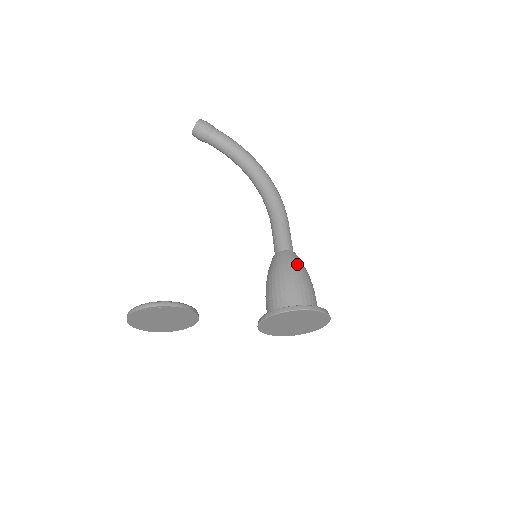
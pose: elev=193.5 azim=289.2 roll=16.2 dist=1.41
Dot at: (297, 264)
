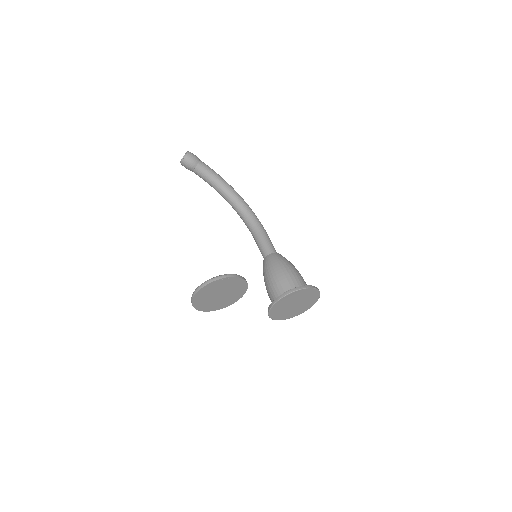
Dot at: (289, 261)
